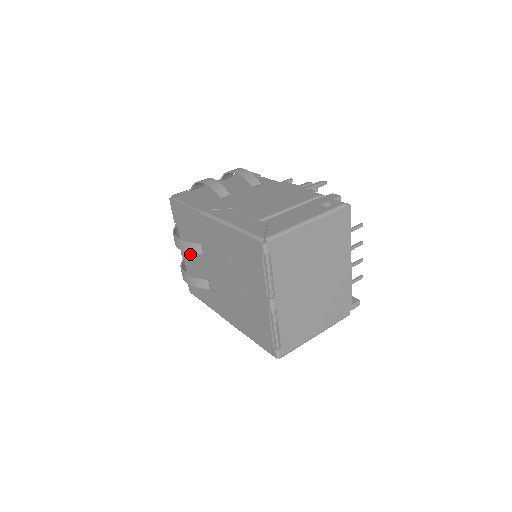
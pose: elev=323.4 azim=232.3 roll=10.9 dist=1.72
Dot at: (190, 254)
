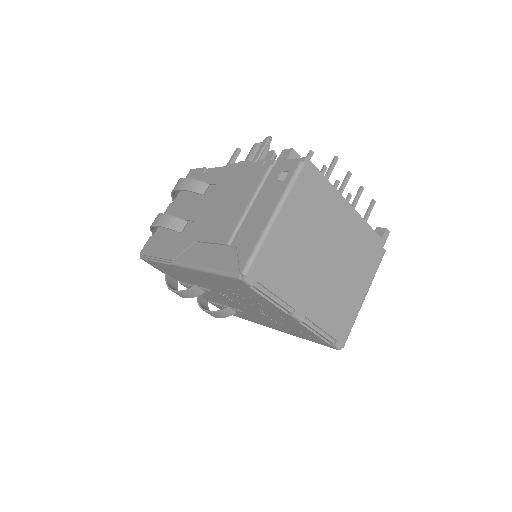
Dot at: occluded
